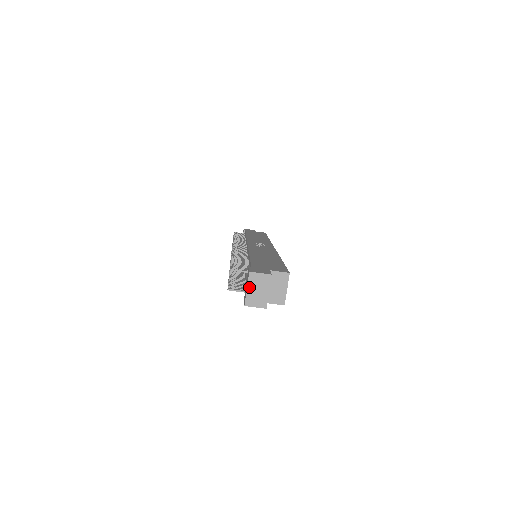
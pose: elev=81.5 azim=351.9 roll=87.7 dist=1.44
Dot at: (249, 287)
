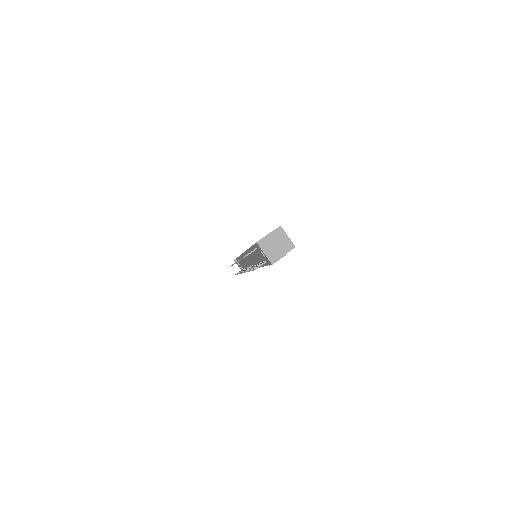
Dot at: (264, 251)
